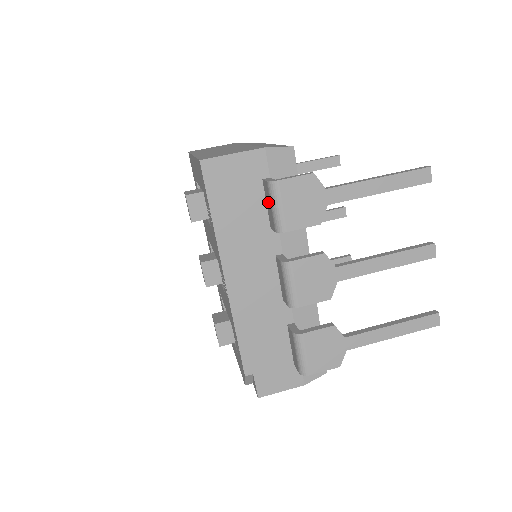
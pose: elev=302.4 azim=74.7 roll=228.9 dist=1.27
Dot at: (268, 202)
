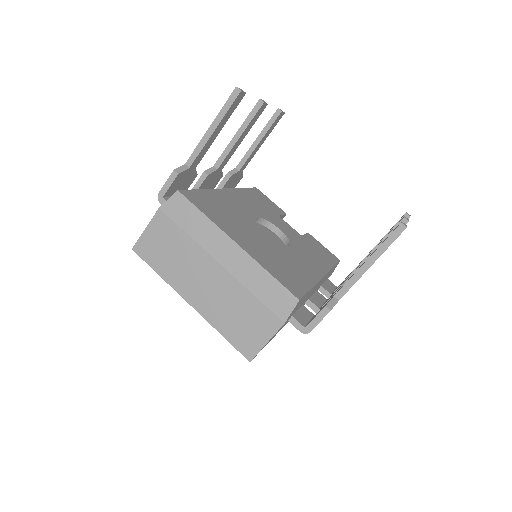
Dot at: occluded
